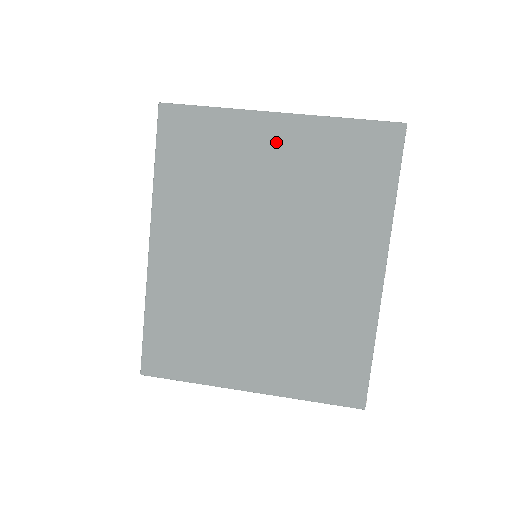
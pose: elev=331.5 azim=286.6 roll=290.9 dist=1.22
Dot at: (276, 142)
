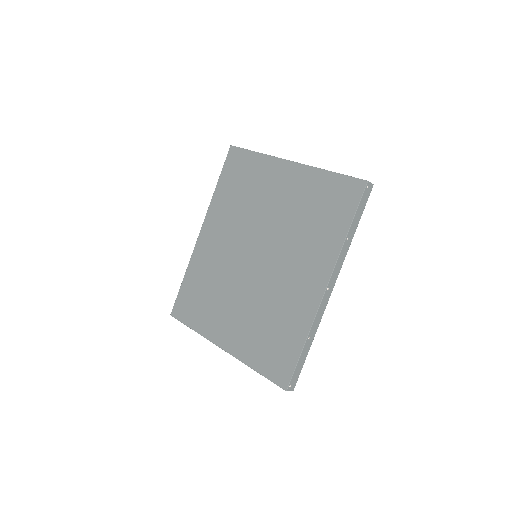
Dot at: (284, 180)
